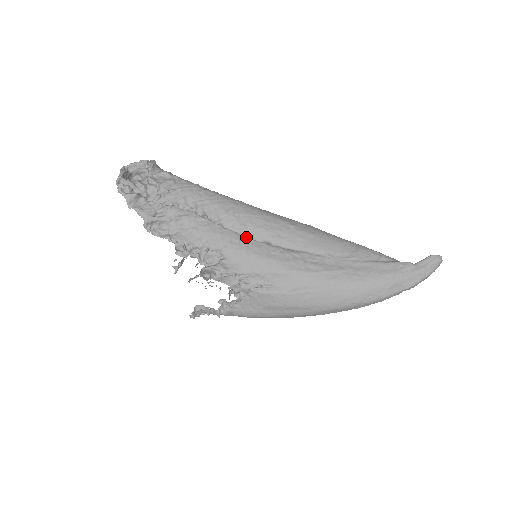
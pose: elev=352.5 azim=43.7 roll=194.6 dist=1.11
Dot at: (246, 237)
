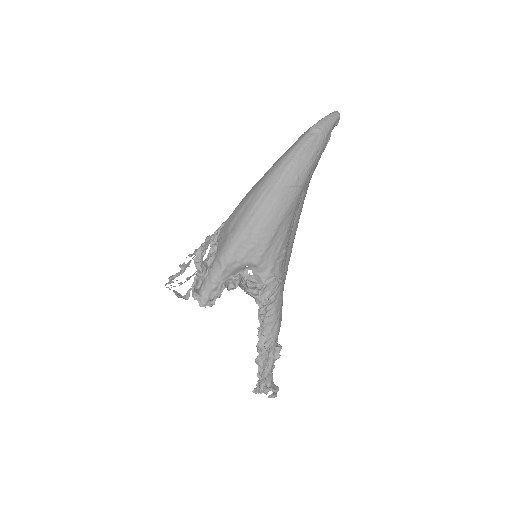
Dot at: occluded
